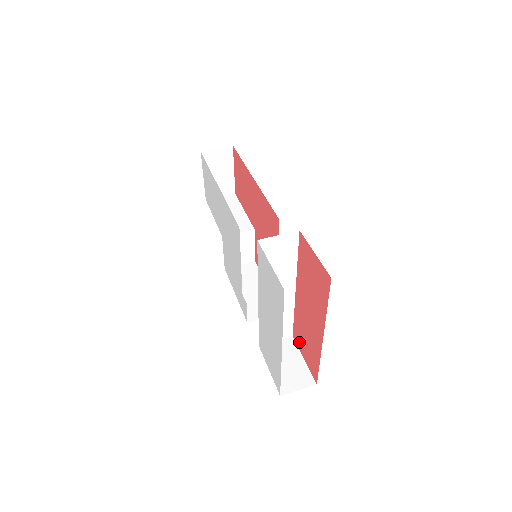
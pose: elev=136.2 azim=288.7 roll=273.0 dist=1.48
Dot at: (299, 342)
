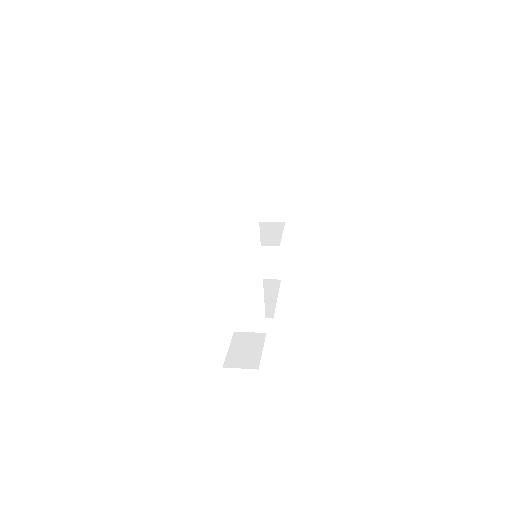
Dot at: occluded
